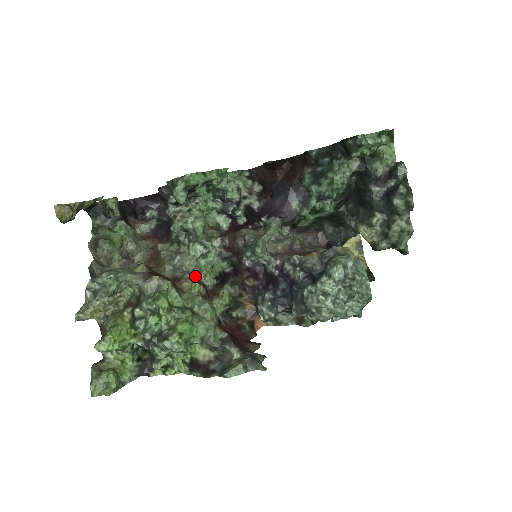
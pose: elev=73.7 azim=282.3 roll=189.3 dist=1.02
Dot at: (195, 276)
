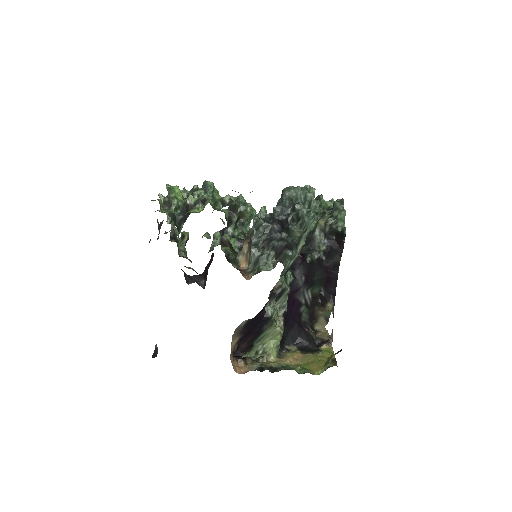
Dot at: occluded
